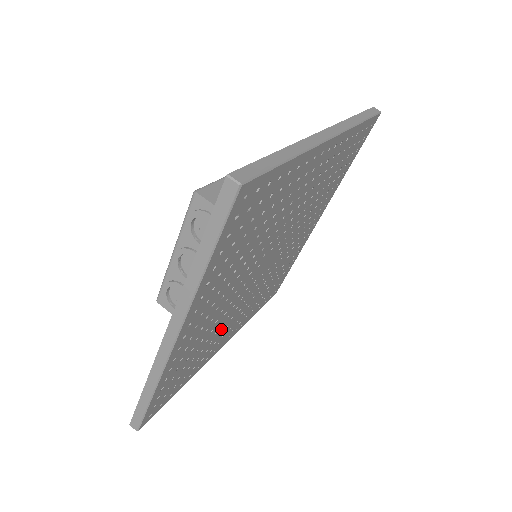
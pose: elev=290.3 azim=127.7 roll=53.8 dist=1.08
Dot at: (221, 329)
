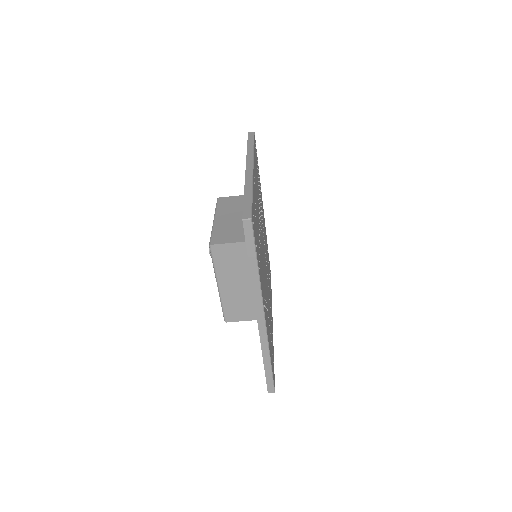
Dot at: (266, 250)
